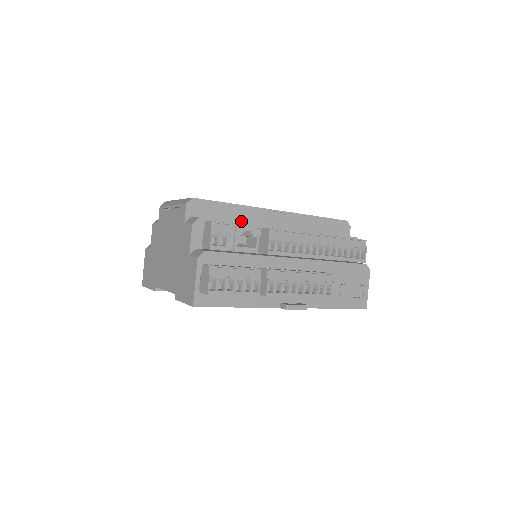
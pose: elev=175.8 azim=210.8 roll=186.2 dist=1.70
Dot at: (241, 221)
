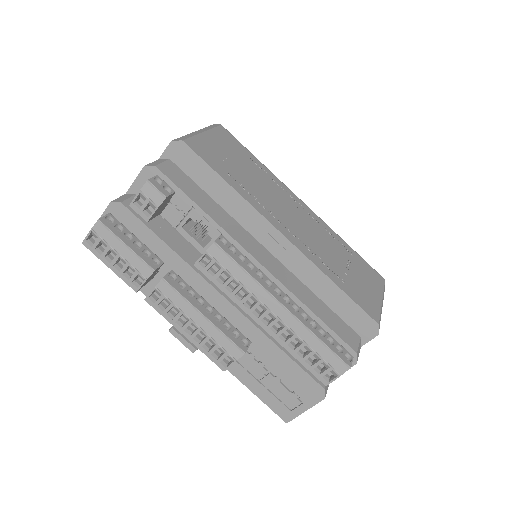
Dot at: (225, 207)
